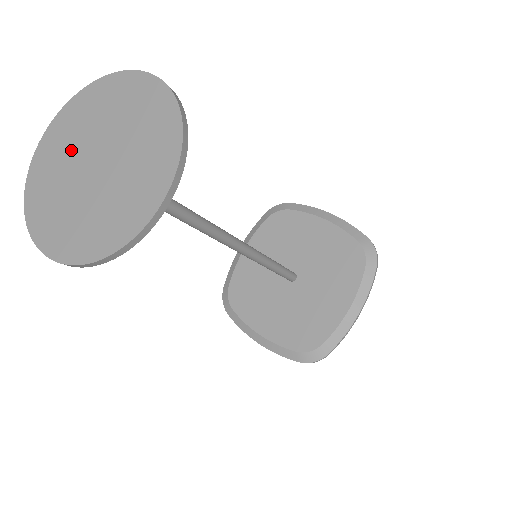
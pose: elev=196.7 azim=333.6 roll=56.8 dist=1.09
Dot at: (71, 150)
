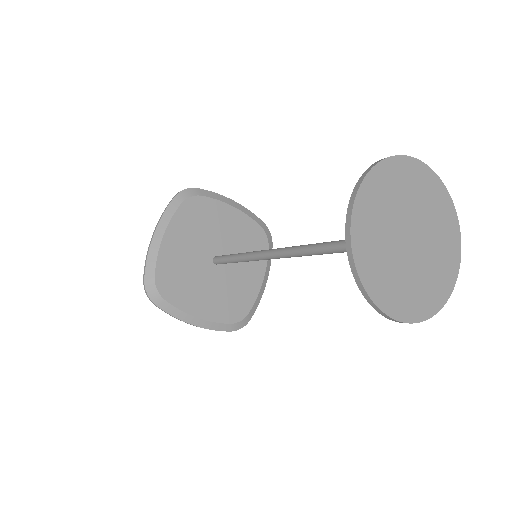
Dot at: (388, 224)
